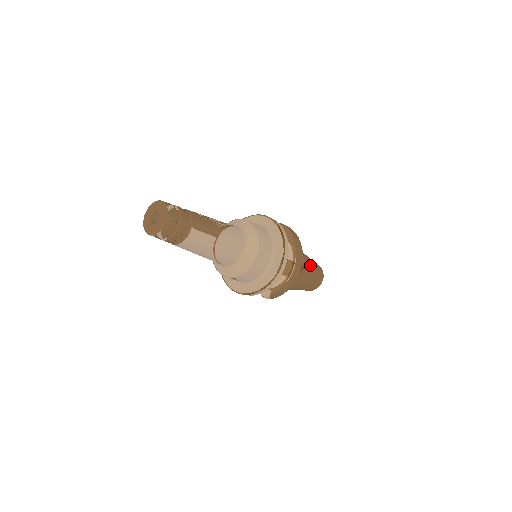
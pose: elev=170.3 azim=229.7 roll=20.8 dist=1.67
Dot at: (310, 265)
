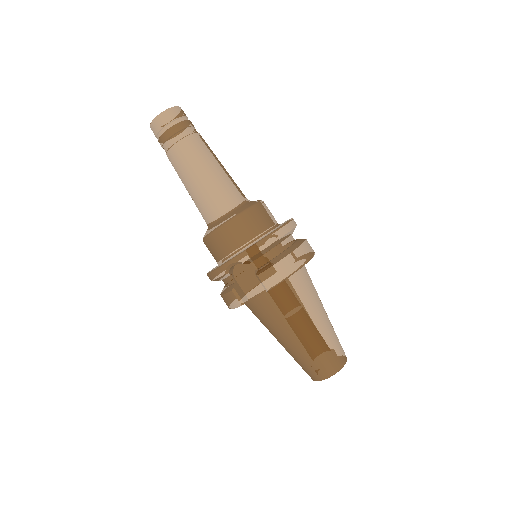
Dot at: (326, 313)
